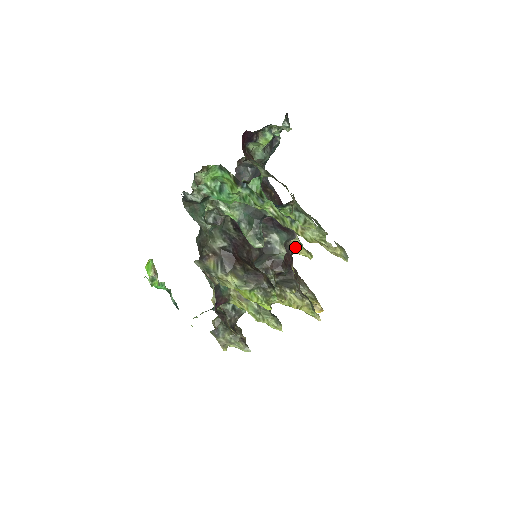
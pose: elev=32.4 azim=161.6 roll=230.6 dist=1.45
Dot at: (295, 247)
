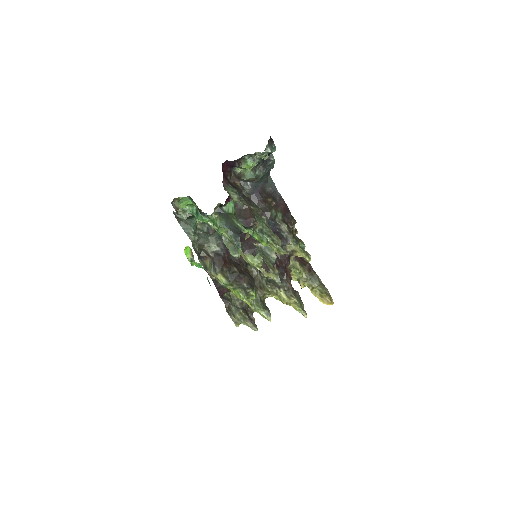
Dot at: (293, 250)
